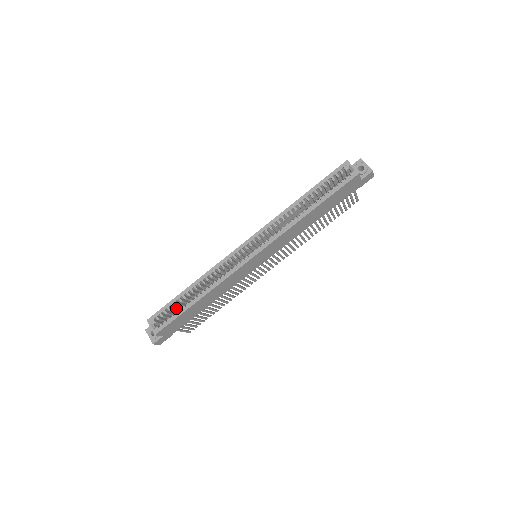
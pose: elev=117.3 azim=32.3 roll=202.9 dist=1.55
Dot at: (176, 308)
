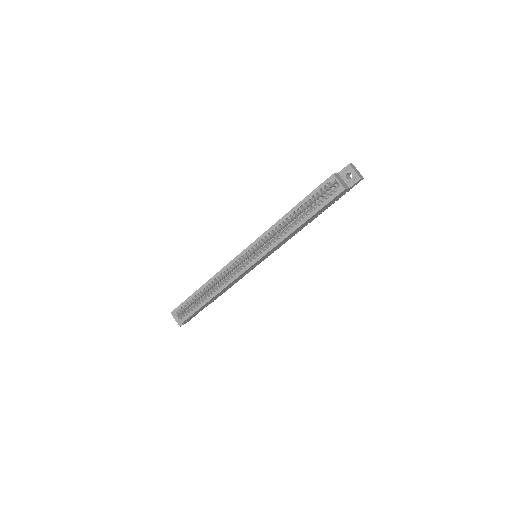
Dot at: (193, 302)
